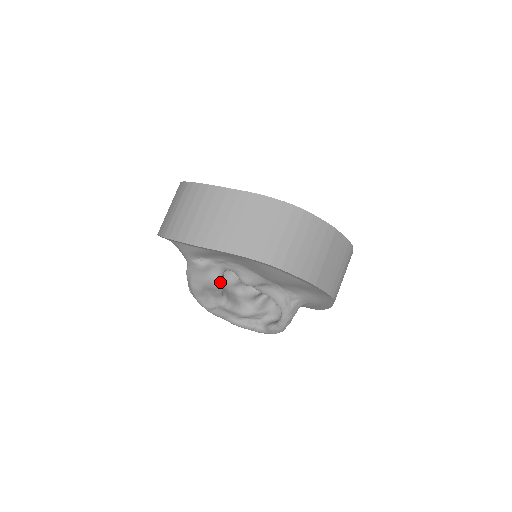
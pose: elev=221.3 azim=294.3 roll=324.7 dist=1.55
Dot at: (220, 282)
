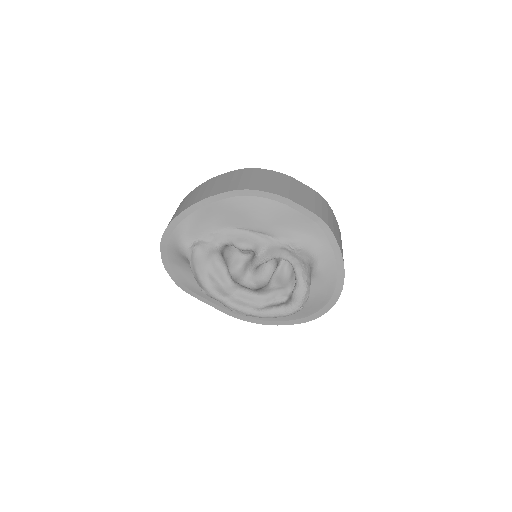
Dot at: (220, 257)
